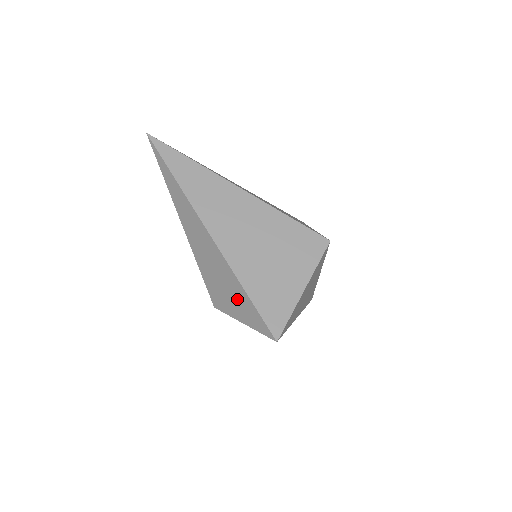
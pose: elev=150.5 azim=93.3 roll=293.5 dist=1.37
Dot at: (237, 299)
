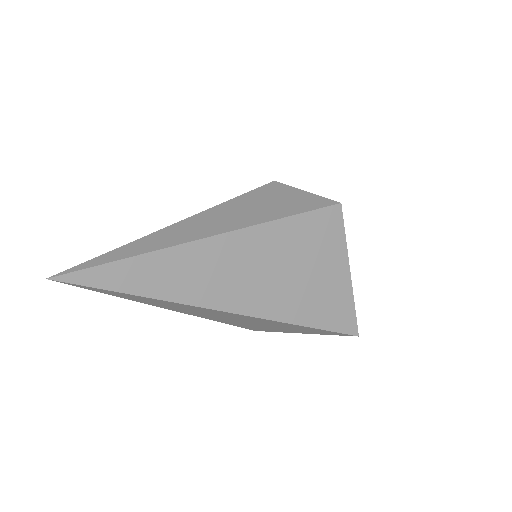
Dot at: (293, 329)
